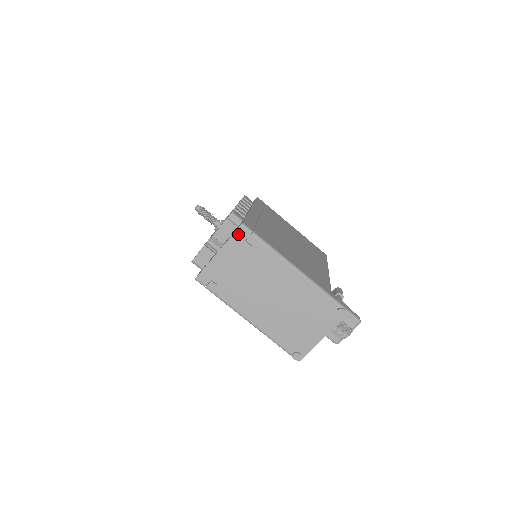
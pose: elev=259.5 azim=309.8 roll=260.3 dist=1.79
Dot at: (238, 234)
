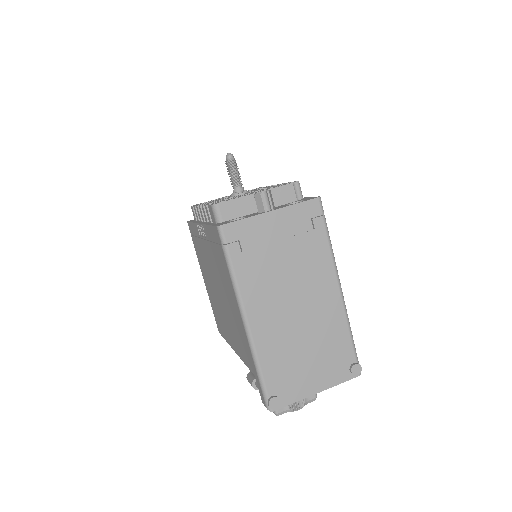
Dot at: (309, 205)
